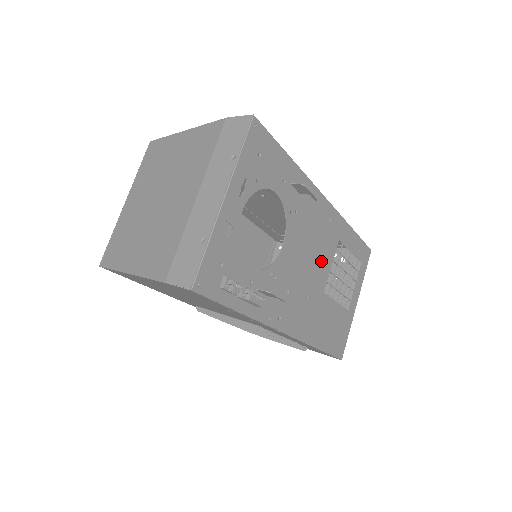
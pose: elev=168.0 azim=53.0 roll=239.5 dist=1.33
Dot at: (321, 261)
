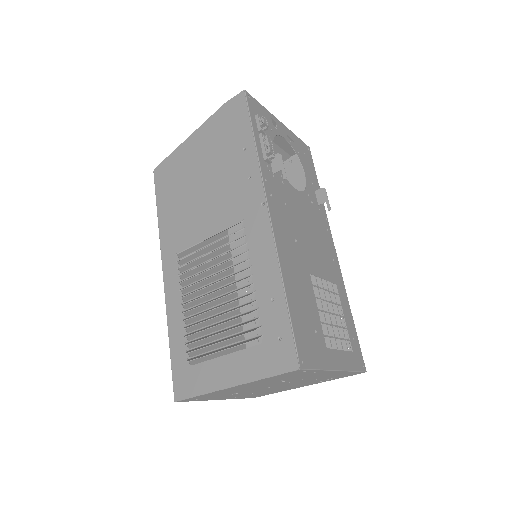
Dot at: (317, 256)
